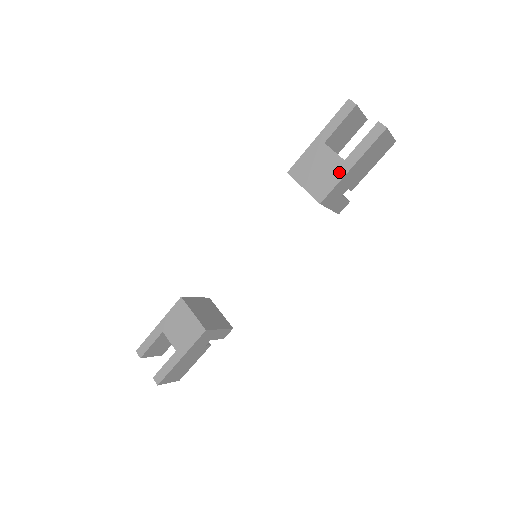
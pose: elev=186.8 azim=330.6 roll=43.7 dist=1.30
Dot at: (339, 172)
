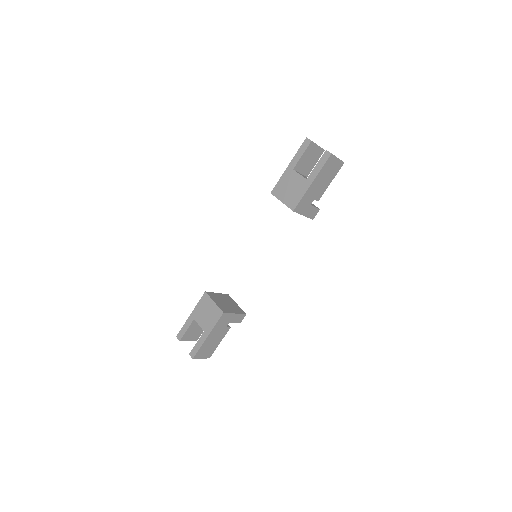
Dot at: (304, 188)
